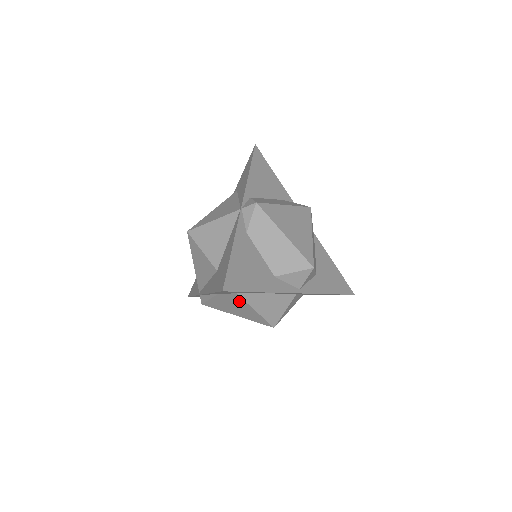
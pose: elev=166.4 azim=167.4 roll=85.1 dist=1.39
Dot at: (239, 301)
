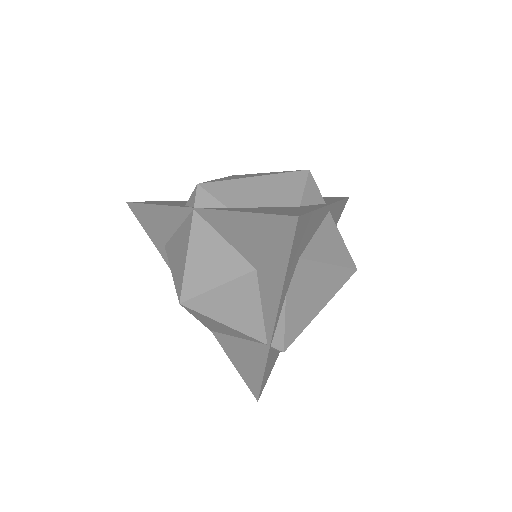
Dot at: (308, 272)
